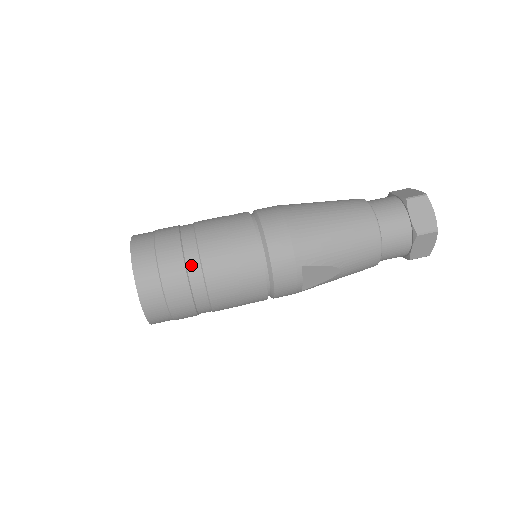
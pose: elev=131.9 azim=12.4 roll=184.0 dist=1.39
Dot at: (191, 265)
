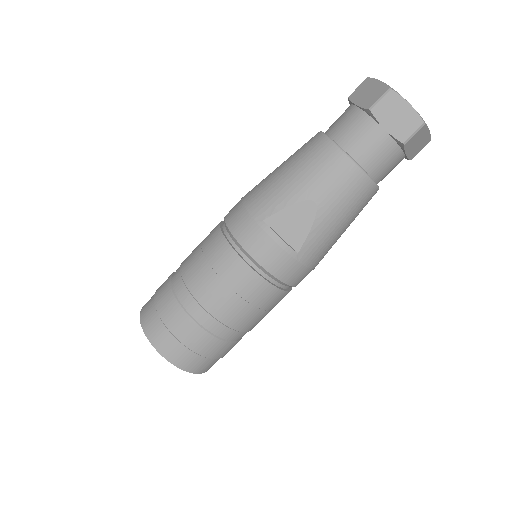
Dot at: (176, 284)
